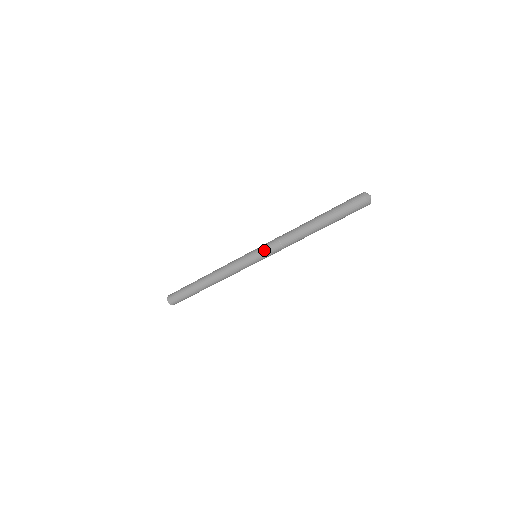
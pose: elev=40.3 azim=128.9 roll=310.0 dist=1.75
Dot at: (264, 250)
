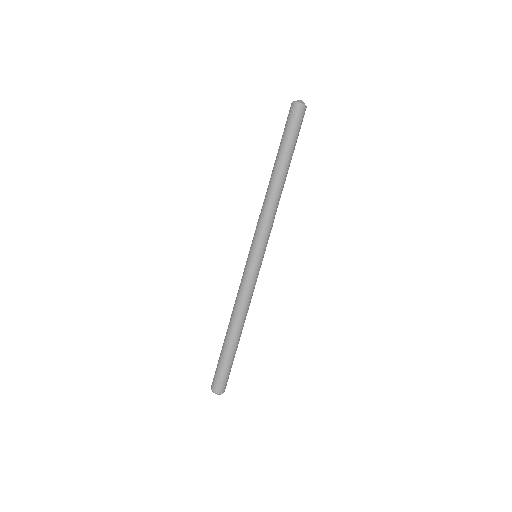
Dot at: (253, 237)
